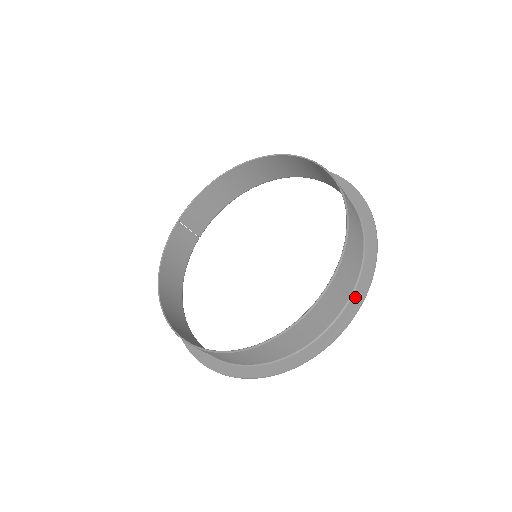
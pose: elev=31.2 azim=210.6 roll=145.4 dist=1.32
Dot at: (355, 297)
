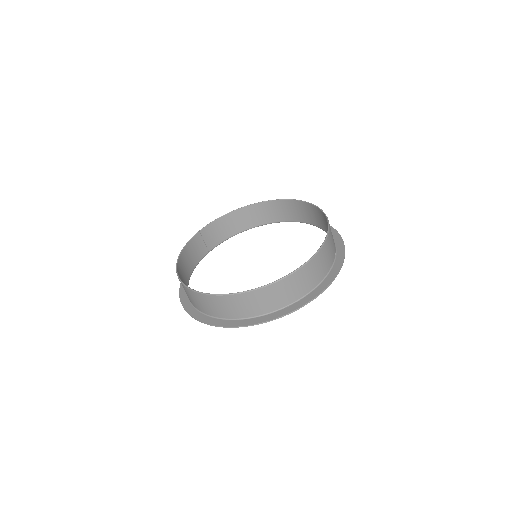
Dot at: (326, 280)
